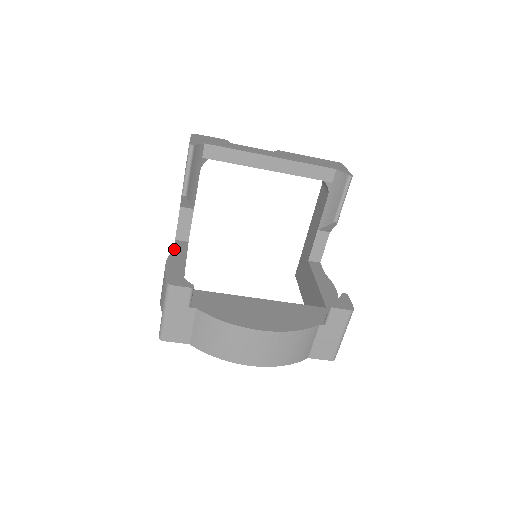
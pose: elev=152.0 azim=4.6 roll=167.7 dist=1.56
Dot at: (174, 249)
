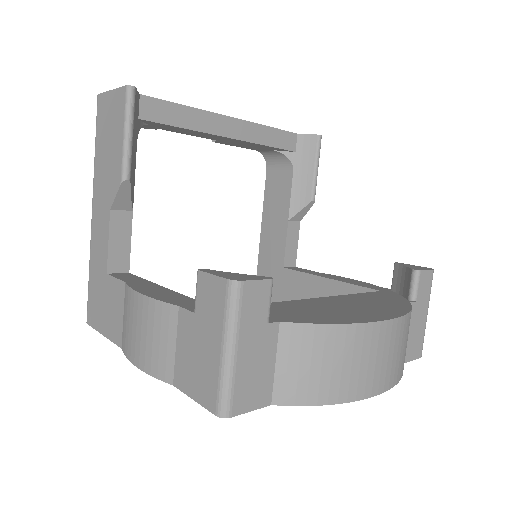
Dot at: (123, 280)
